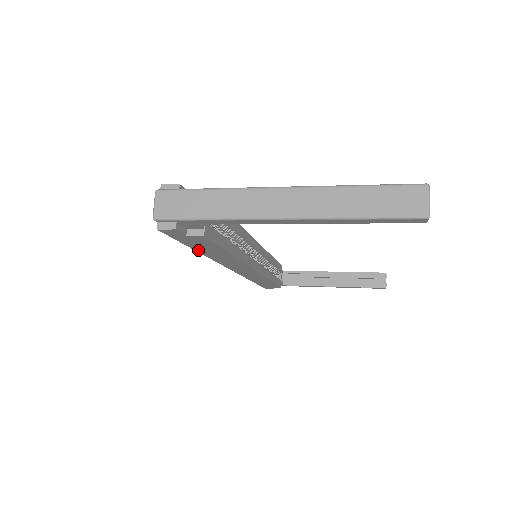
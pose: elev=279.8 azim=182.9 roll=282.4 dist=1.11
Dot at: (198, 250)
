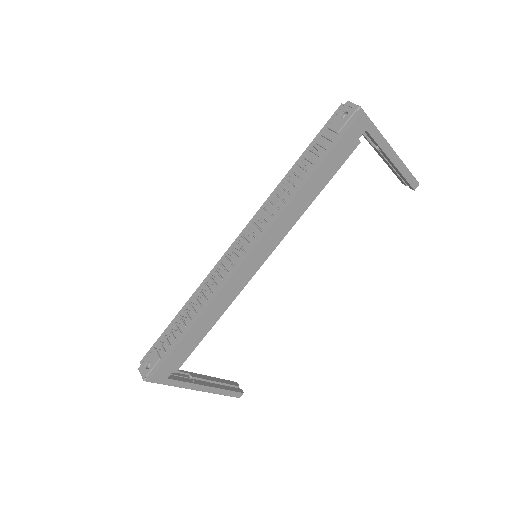
Dot at: (316, 173)
